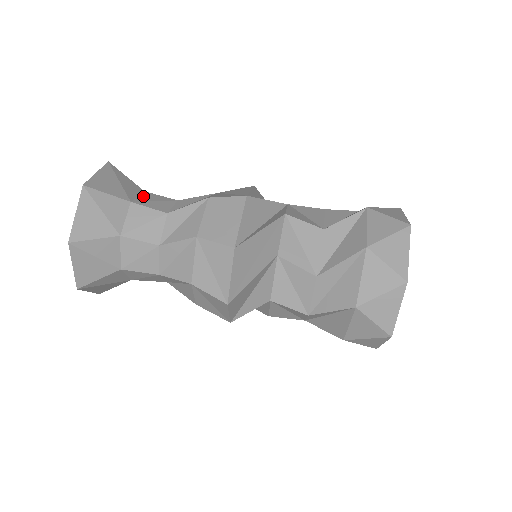
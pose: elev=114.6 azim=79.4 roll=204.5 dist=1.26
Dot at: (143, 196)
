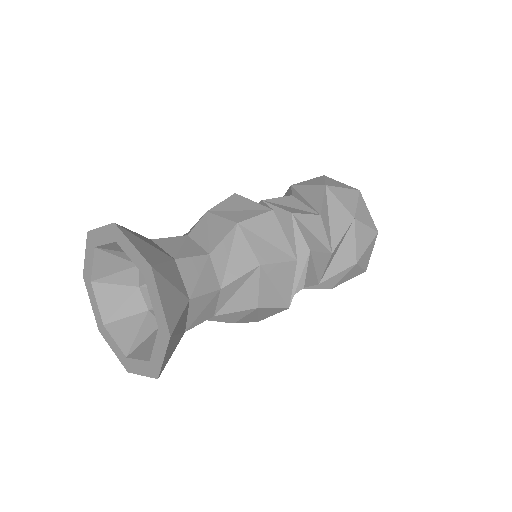
Dot at: (164, 246)
